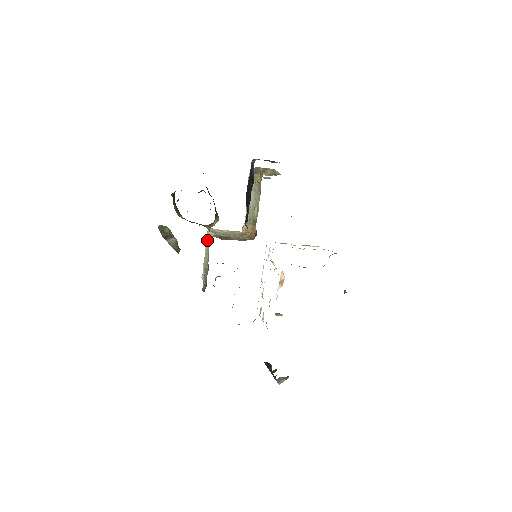
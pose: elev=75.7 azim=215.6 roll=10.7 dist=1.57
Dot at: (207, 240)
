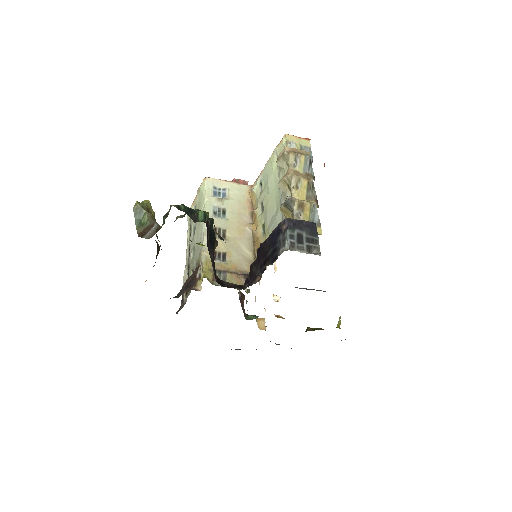
Dot at: (196, 275)
